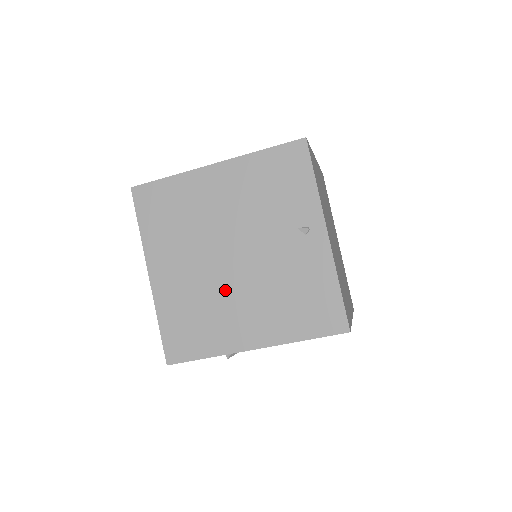
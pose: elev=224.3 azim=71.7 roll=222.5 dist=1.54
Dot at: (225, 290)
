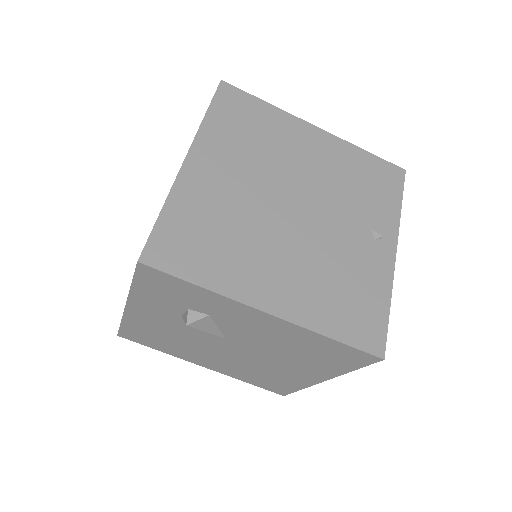
Dot at: (268, 231)
